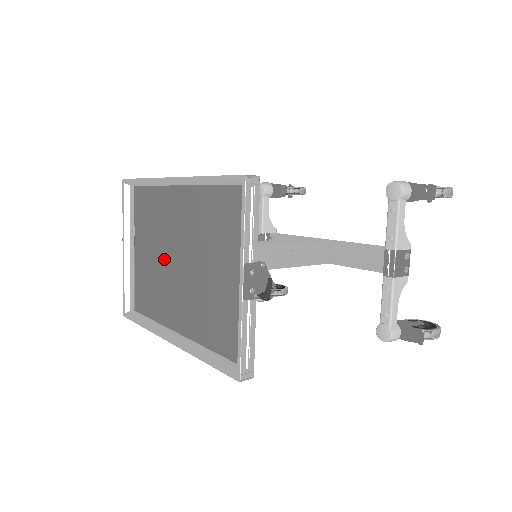
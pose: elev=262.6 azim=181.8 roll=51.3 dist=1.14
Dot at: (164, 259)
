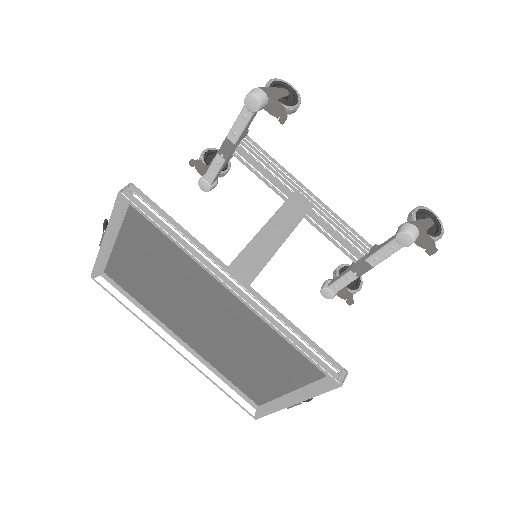
Dot at: (176, 291)
